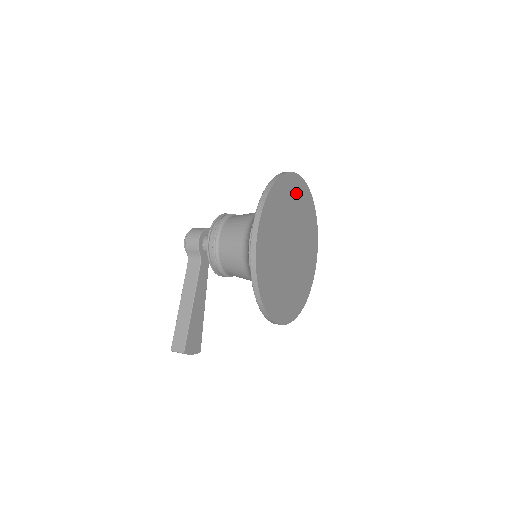
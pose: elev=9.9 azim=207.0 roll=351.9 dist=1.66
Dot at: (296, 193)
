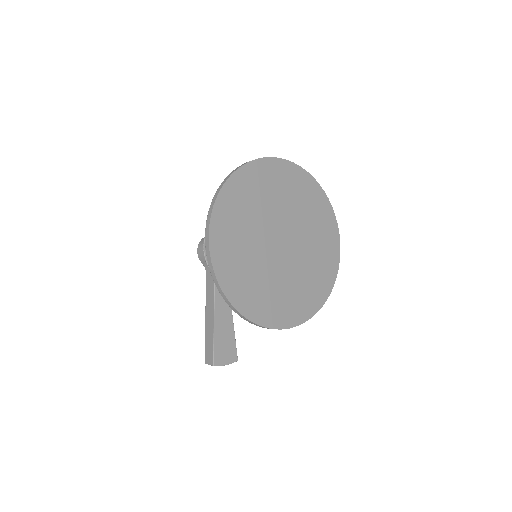
Dot at: (274, 179)
